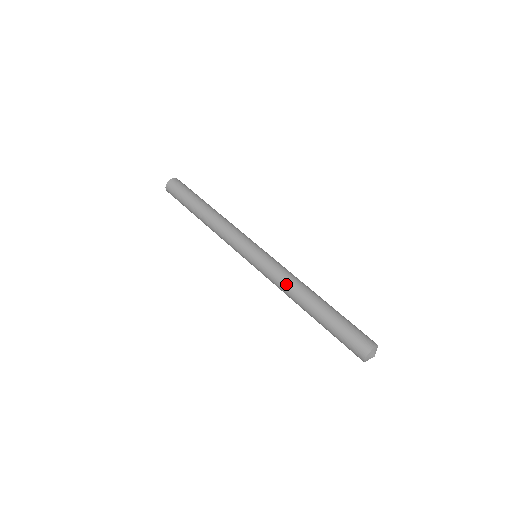
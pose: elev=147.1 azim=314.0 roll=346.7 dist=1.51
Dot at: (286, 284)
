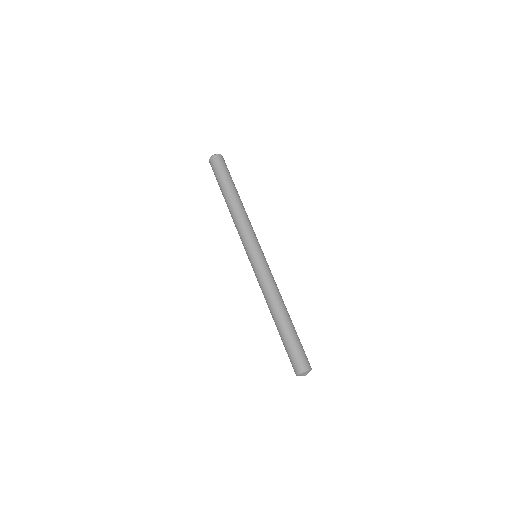
Dot at: (270, 291)
